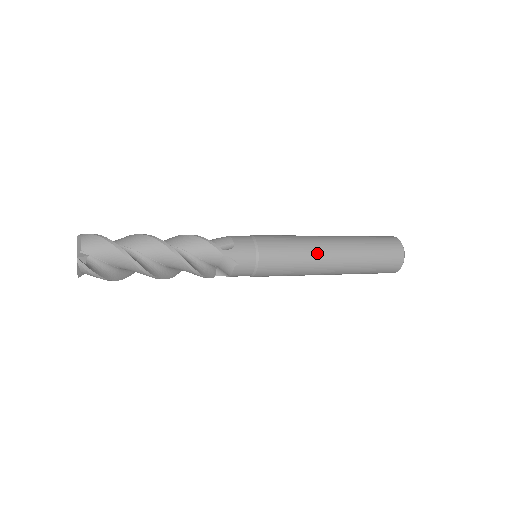
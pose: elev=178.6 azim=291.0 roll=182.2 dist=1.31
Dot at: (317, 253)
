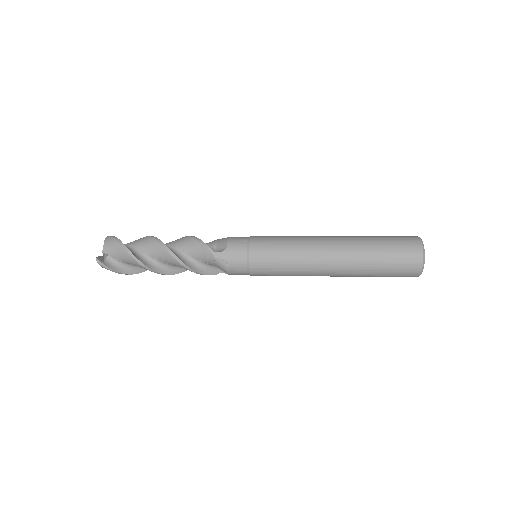
Dot at: (312, 256)
